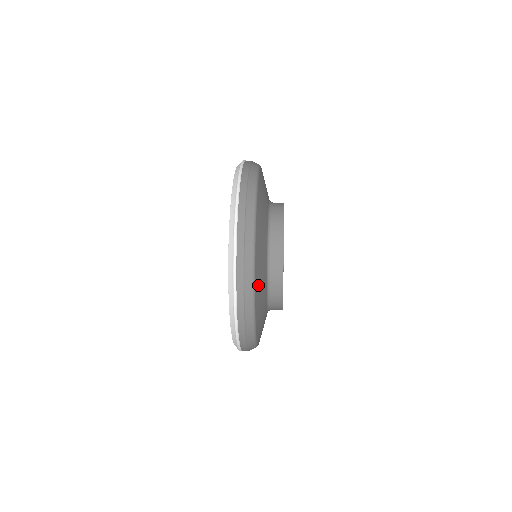
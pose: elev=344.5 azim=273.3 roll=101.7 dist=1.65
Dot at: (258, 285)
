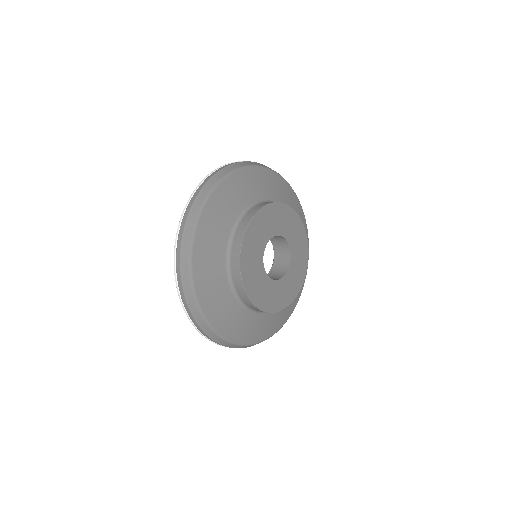
Dot at: (234, 332)
